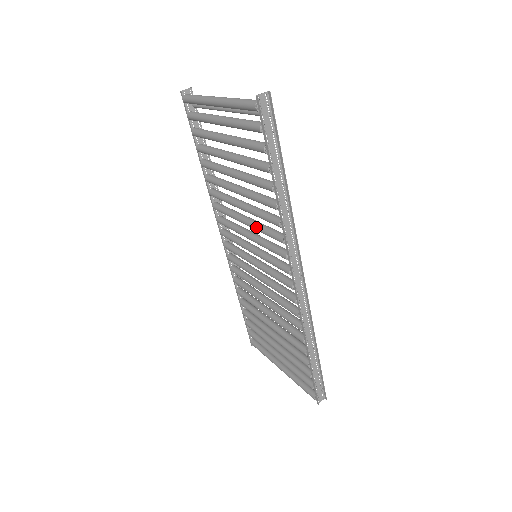
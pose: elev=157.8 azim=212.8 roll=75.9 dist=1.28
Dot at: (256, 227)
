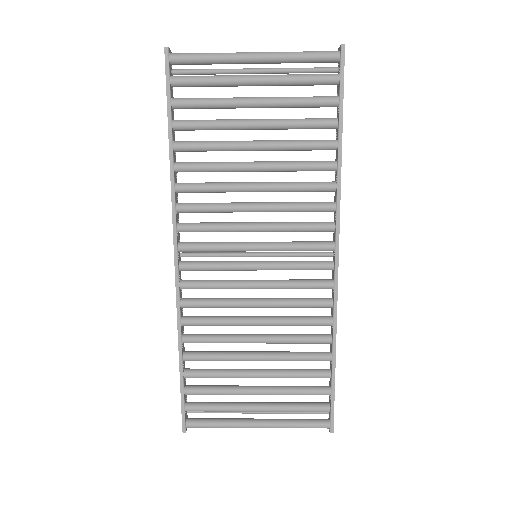
Dot at: (284, 205)
